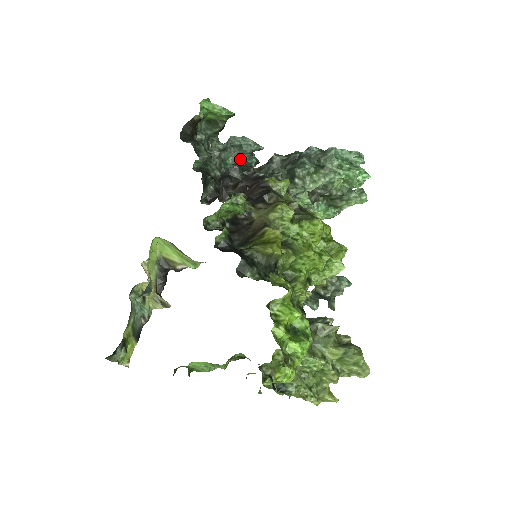
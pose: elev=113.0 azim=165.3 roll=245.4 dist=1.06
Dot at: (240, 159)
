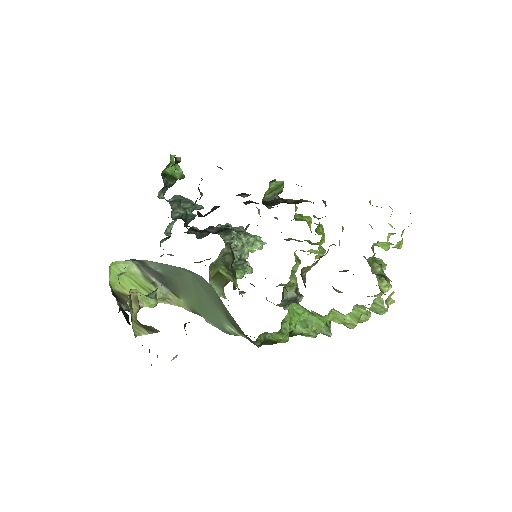
Dot at: (187, 211)
